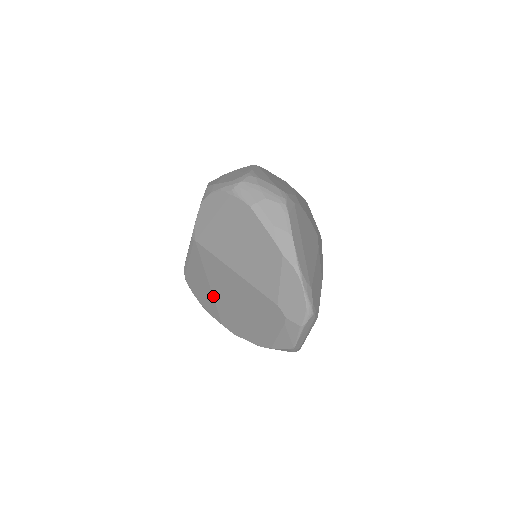
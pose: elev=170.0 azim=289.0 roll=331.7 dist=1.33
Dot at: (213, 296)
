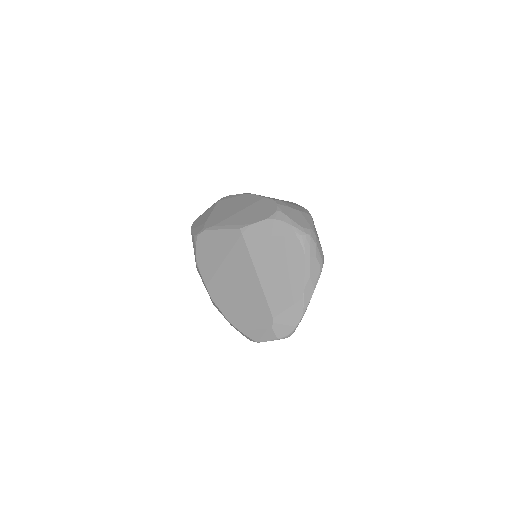
Dot at: (219, 269)
